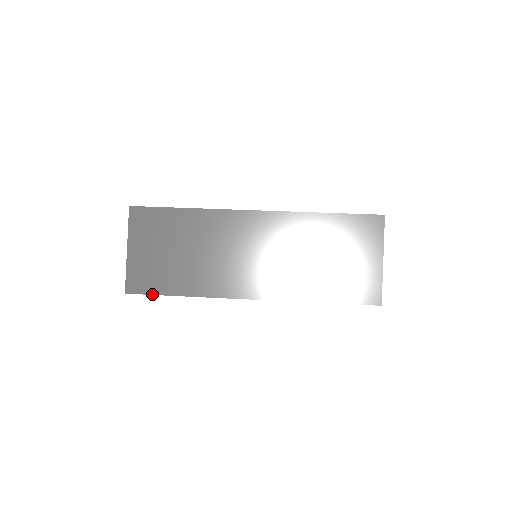
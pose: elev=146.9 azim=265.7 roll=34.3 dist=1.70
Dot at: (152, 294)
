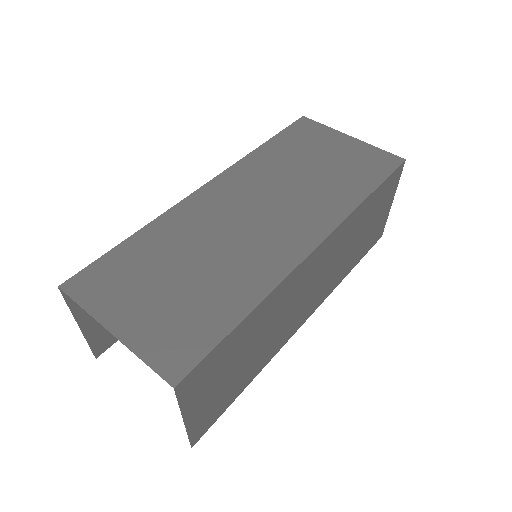
Dot at: occluded
